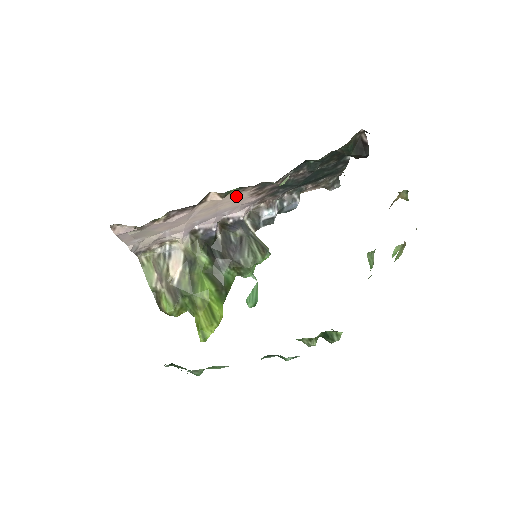
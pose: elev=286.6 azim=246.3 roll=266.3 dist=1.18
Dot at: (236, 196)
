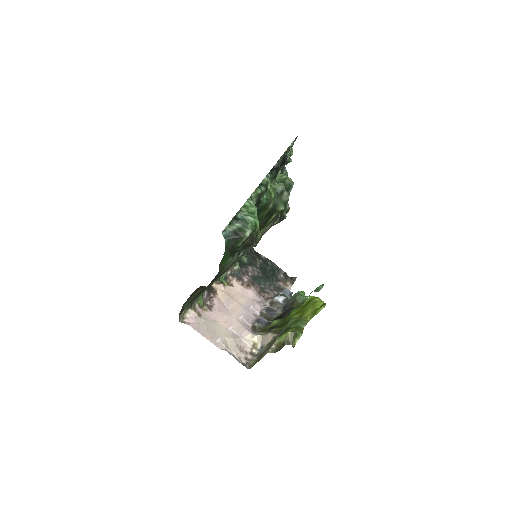
Dot at: (234, 289)
